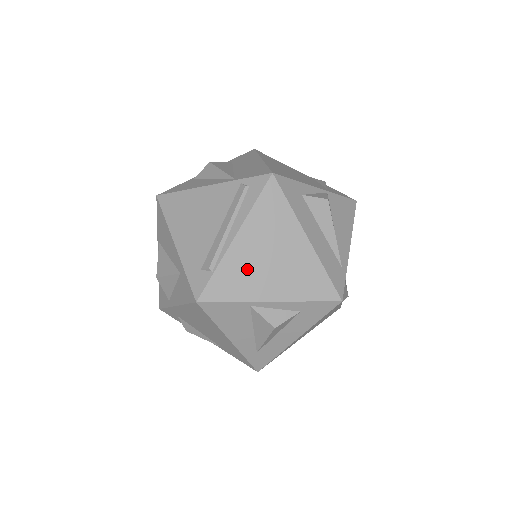
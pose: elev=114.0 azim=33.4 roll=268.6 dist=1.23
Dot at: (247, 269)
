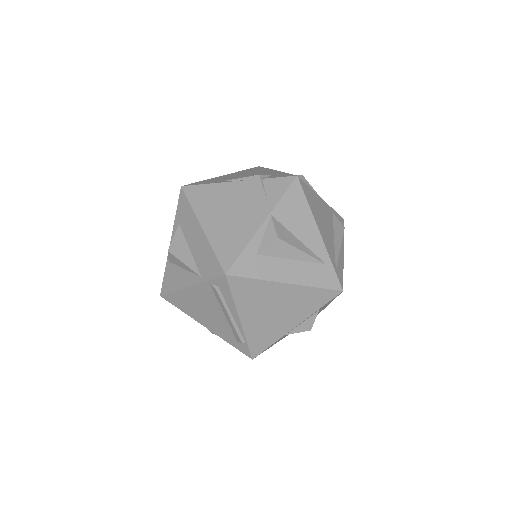
Dot at: (265, 326)
